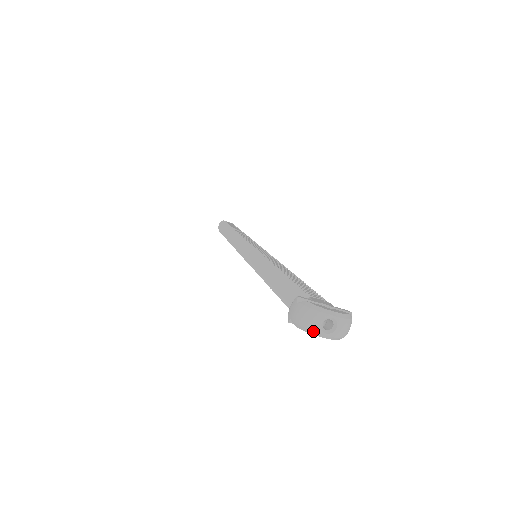
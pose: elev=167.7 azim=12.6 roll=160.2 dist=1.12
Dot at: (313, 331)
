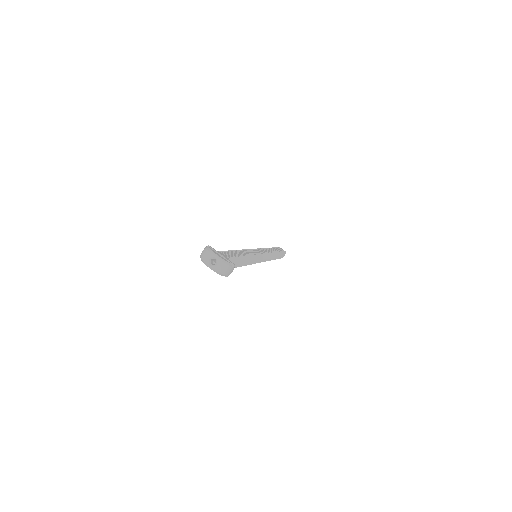
Dot at: (205, 262)
